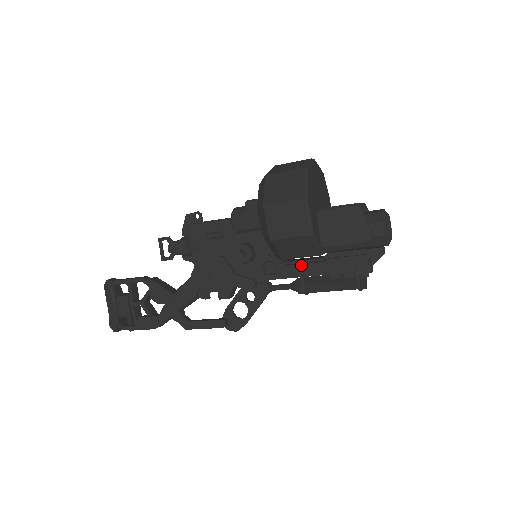
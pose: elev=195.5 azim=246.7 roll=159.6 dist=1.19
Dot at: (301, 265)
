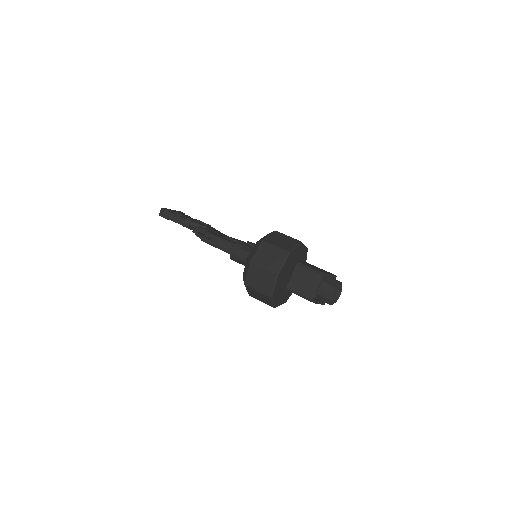
Dot at: occluded
